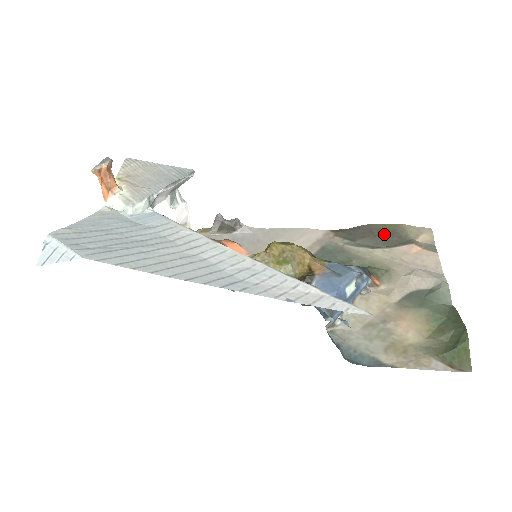
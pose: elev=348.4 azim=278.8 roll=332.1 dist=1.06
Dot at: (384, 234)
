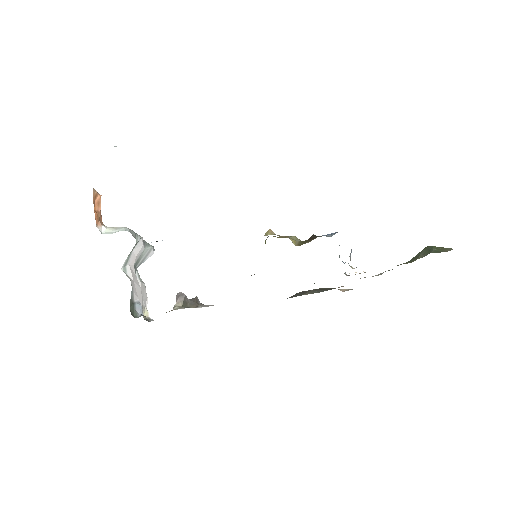
Dot at: (318, 289)
